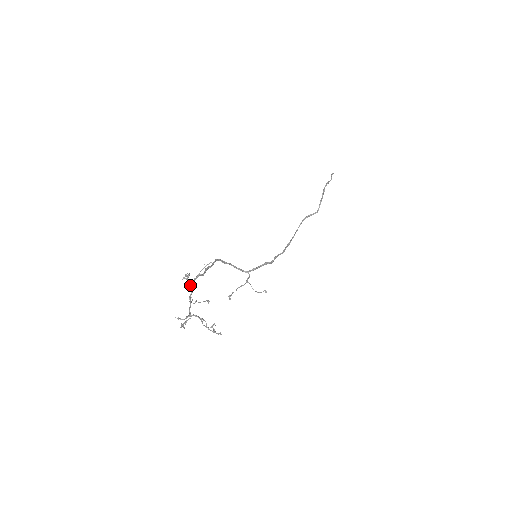
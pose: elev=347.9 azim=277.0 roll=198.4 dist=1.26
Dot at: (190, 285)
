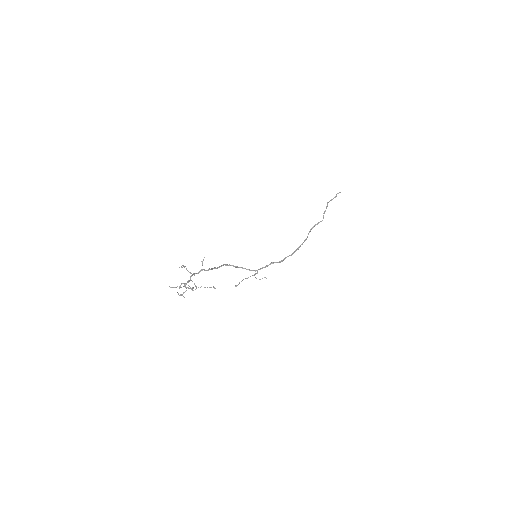
Dot at: occluded
